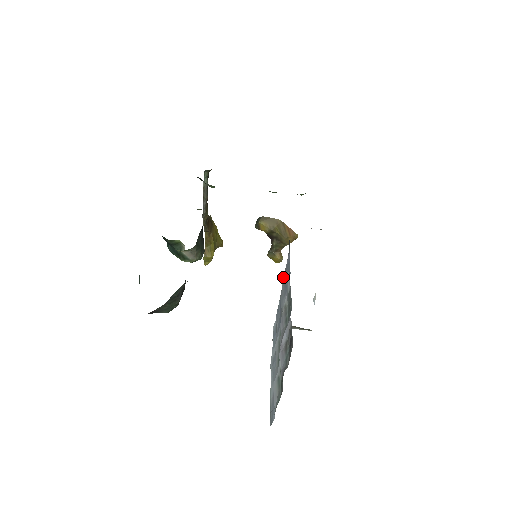
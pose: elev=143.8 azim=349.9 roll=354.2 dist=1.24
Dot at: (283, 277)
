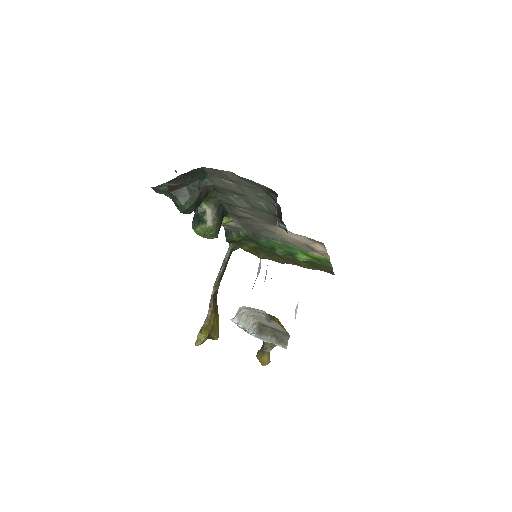
Dot at: occluded
